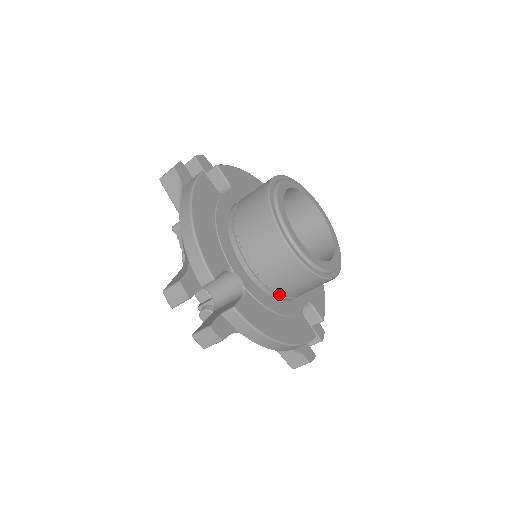
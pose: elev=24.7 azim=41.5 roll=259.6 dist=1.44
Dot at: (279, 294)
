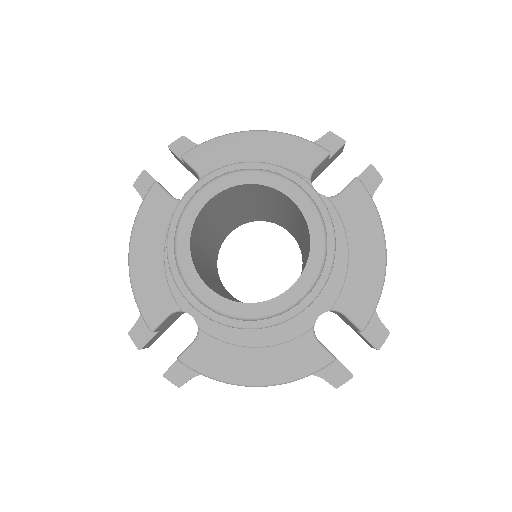
Dot at: occluded
